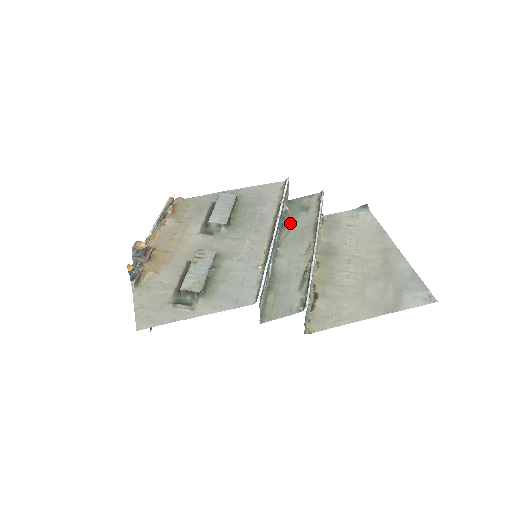
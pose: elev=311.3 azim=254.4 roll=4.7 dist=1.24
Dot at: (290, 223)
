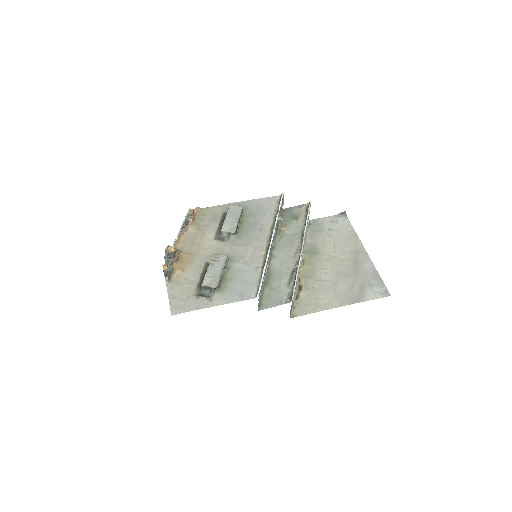
Dot at: (283, 229)
